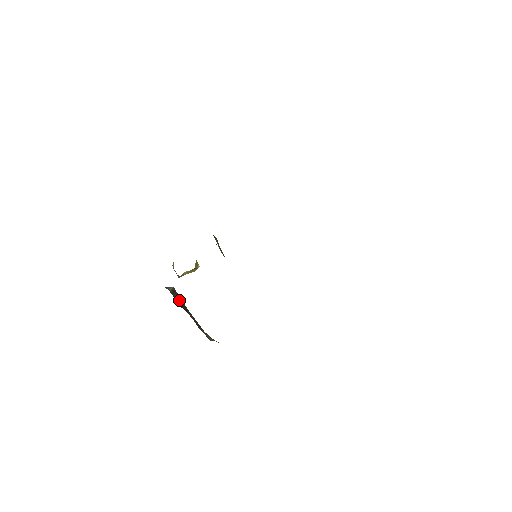
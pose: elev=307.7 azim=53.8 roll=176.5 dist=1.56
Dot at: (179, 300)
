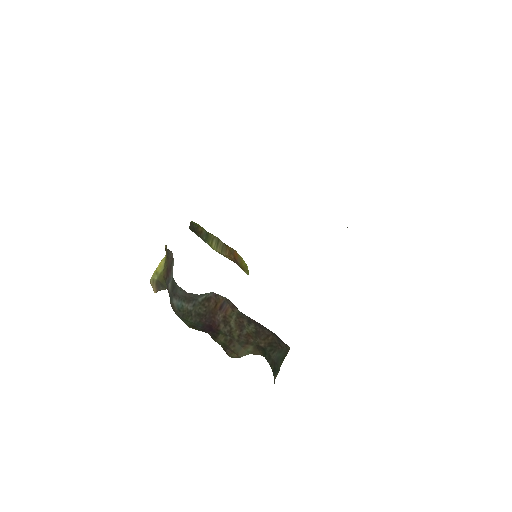
Dot at: (208, 311)
